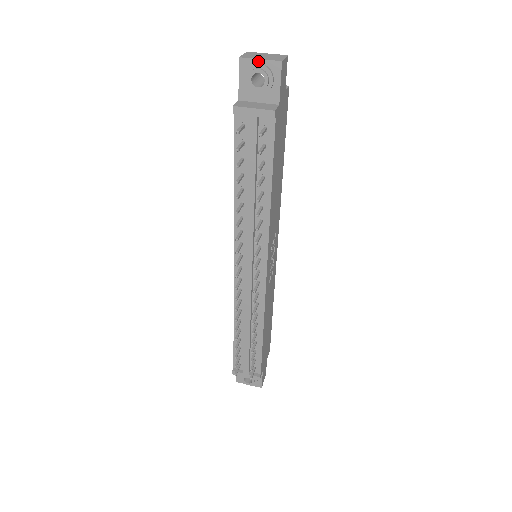
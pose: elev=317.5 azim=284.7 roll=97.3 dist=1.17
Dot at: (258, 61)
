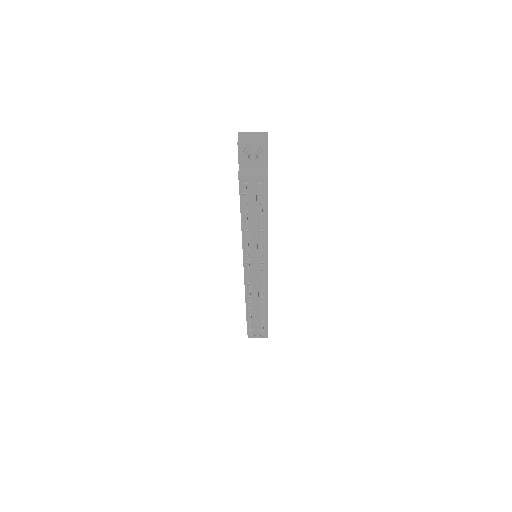
Dot at: (251, 144)
